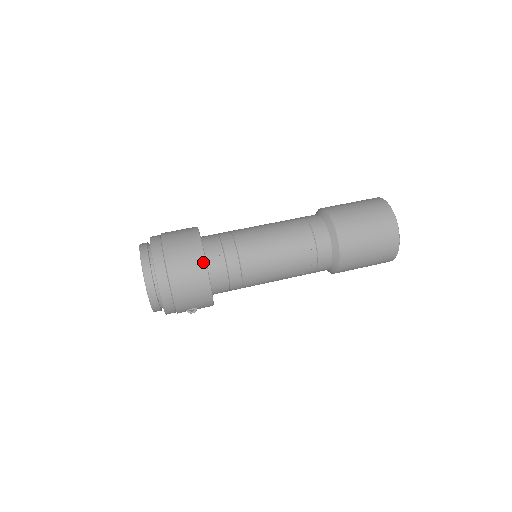
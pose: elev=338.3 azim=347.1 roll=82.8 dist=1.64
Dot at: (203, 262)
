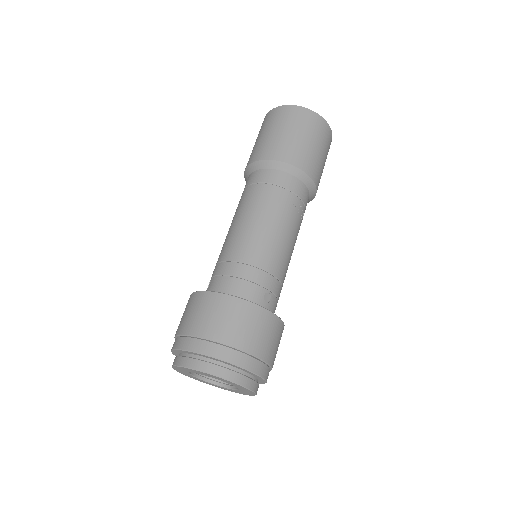
Dot at: (273, 317)
